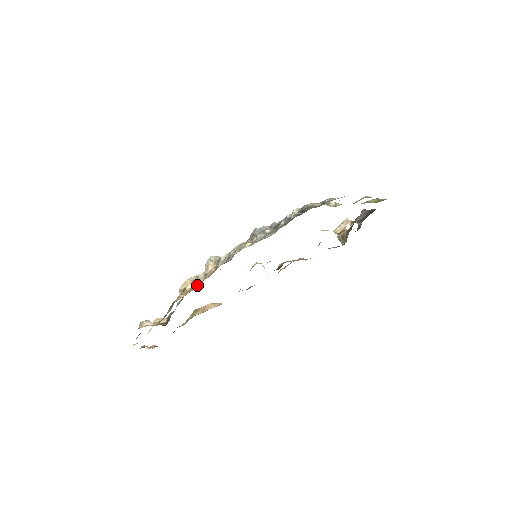
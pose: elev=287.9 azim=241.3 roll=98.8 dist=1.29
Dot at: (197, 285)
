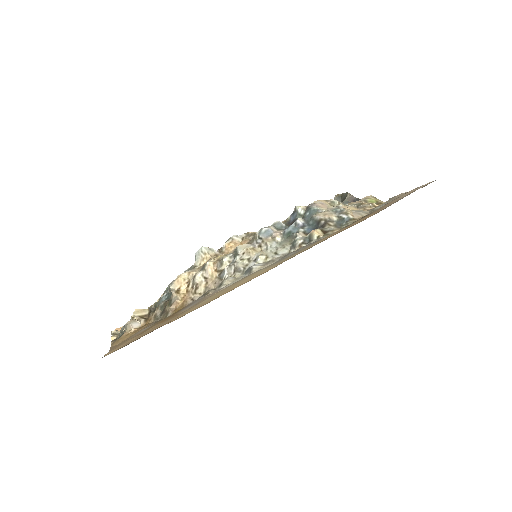
Dot at: (198, 292)
